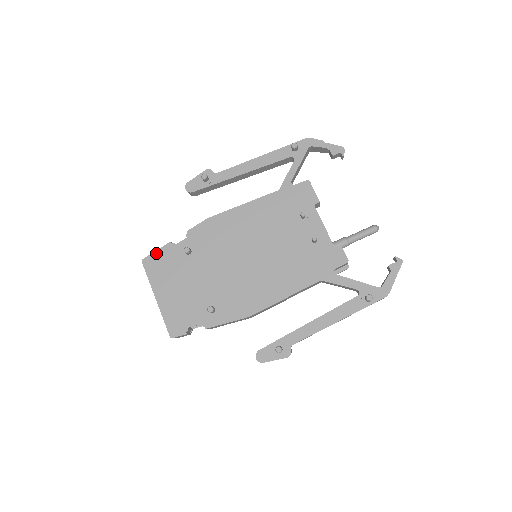
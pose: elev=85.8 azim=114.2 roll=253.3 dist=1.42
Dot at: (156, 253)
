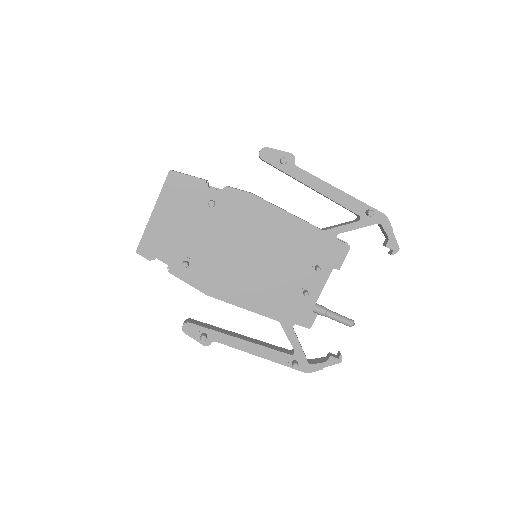
Dot at: (187, 177)
